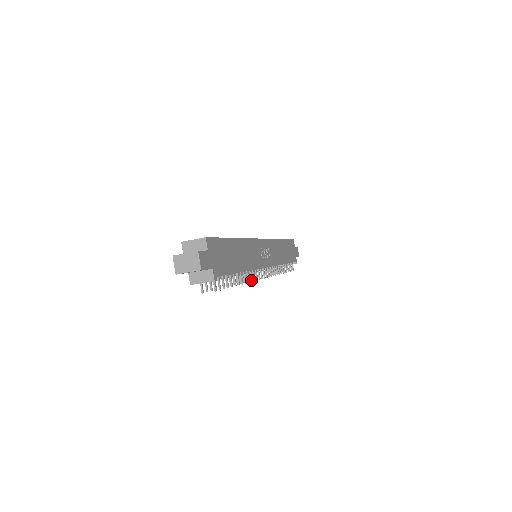
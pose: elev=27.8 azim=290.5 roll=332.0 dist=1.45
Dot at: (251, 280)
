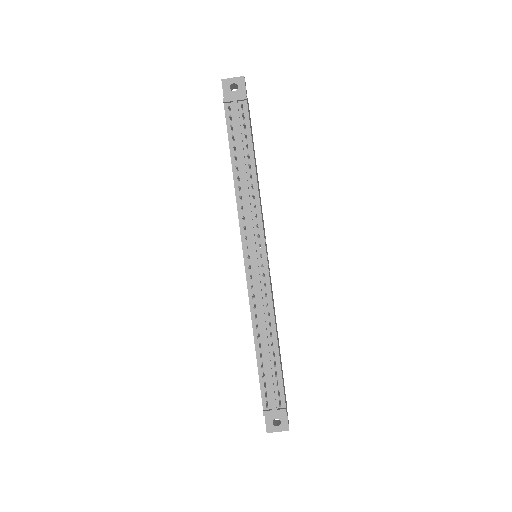
Dot at: (254, 205)
